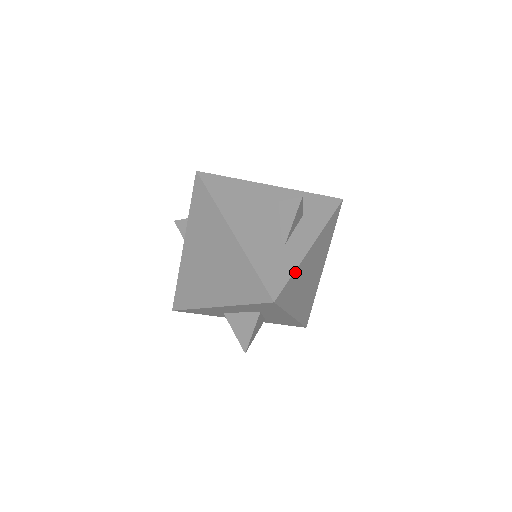
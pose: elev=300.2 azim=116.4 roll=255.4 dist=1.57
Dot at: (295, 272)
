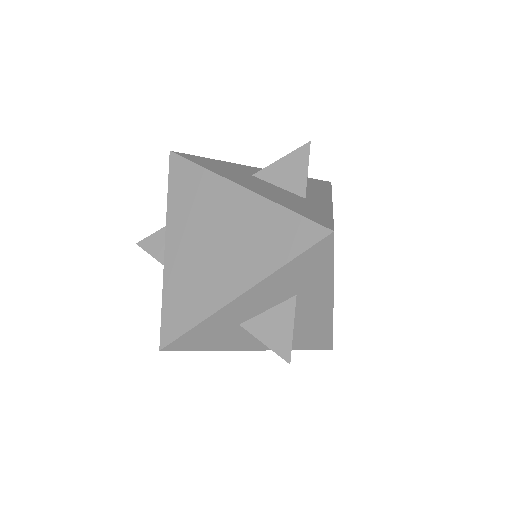
Dot at: occluded
